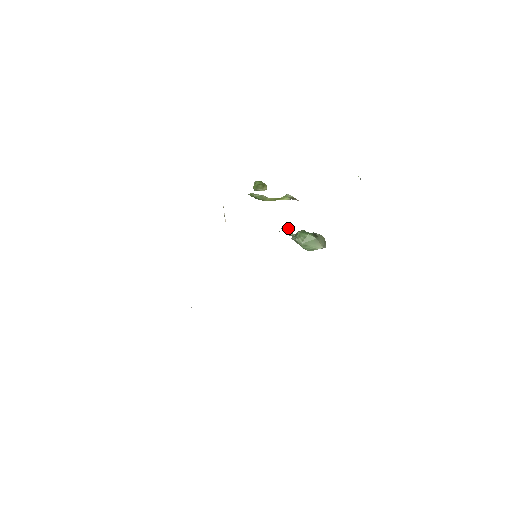
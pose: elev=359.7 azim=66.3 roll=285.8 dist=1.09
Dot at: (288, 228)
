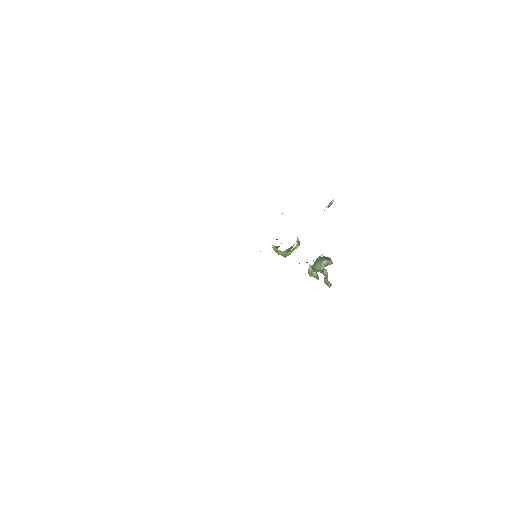
Dot at: occluded
